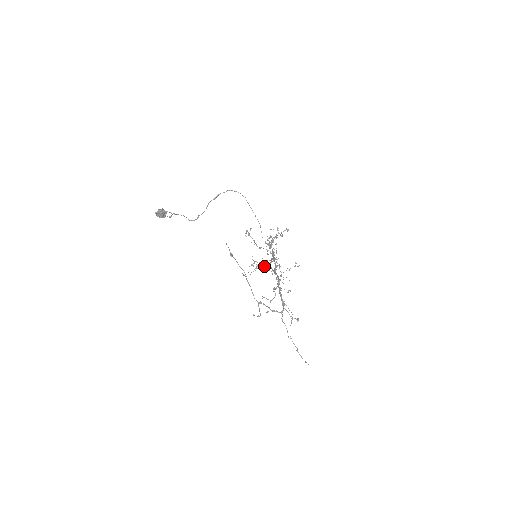
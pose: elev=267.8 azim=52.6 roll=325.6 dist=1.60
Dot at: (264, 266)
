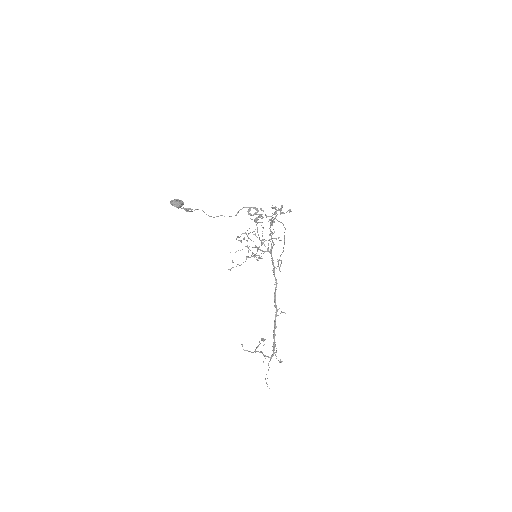
Dot at: (256, 257)
